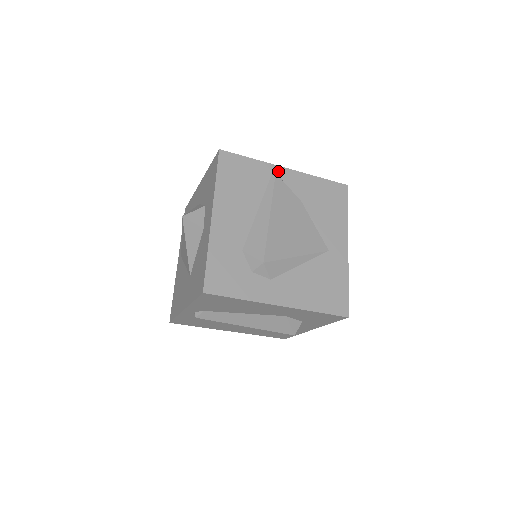
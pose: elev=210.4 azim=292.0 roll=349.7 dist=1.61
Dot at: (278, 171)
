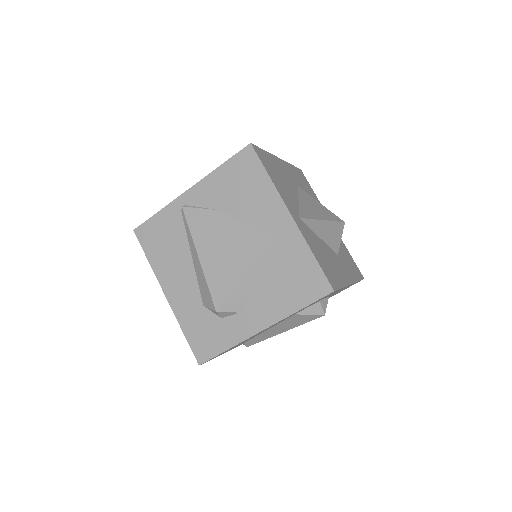
Dot at: (183, 201)
